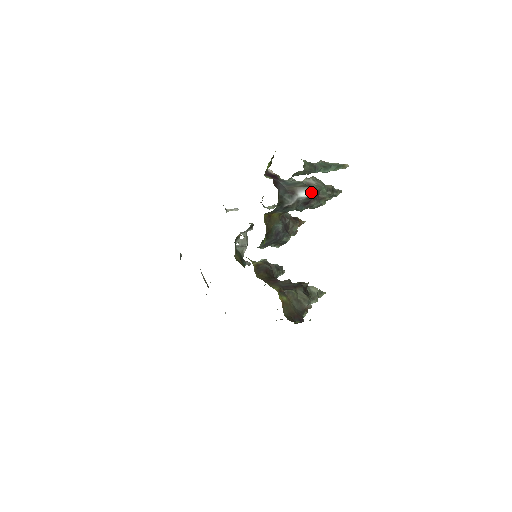
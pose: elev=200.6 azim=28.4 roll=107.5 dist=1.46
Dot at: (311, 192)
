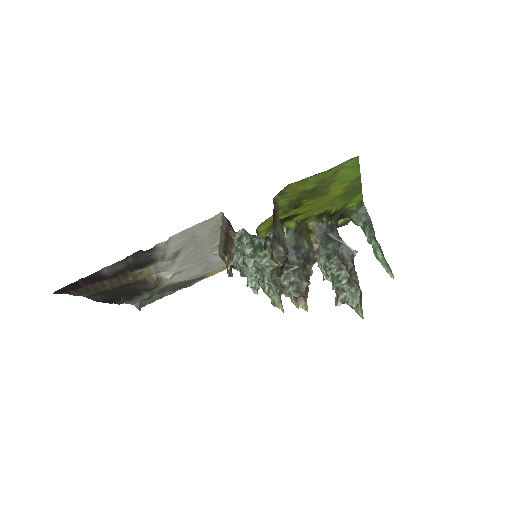
Dot at: (355, 250)
